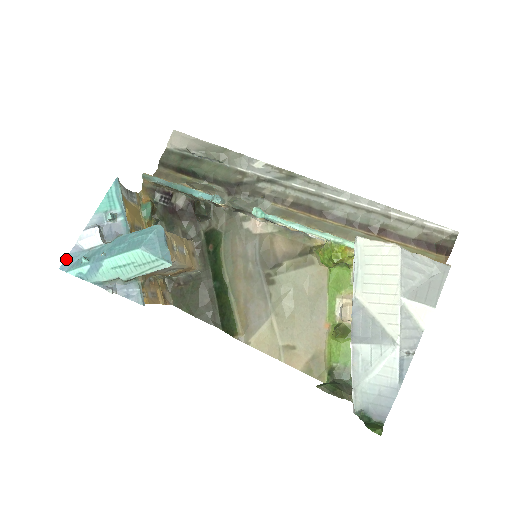
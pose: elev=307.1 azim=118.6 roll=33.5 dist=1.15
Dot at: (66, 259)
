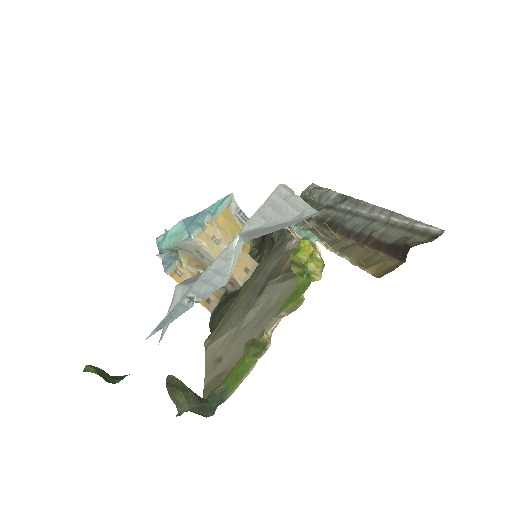
Dot at: occluded
